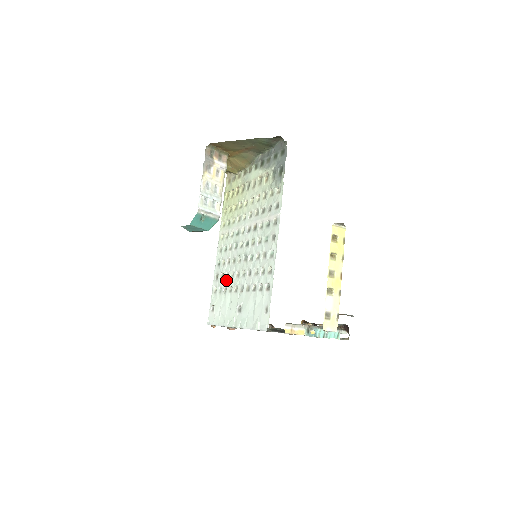
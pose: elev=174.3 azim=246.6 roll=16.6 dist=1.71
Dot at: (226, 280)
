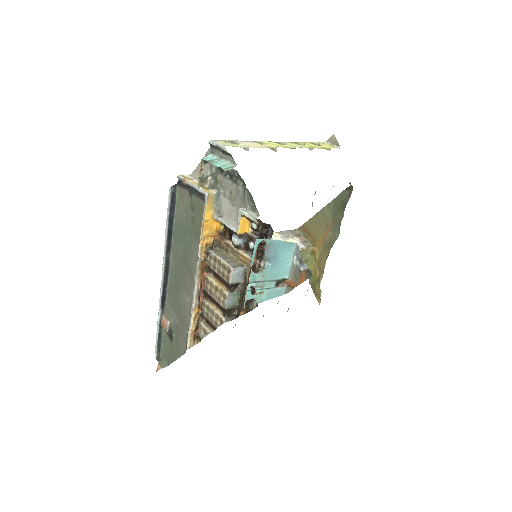
Dot at: occluded
